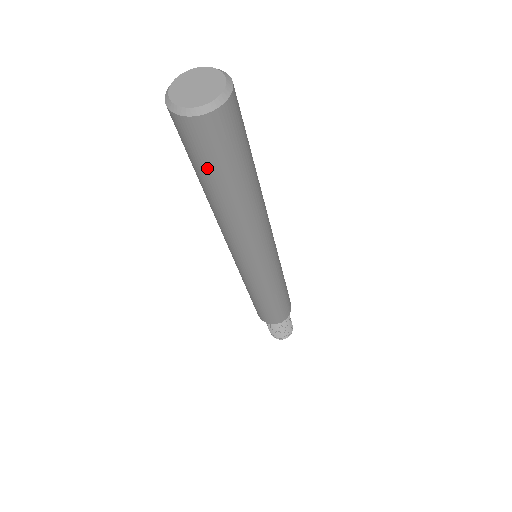
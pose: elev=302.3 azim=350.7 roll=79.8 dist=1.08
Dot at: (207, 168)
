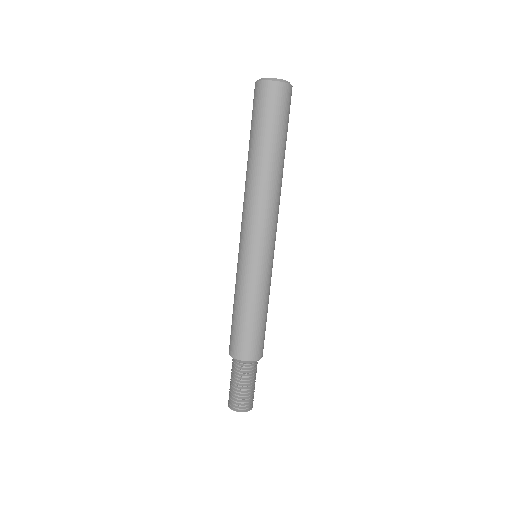
Dot at: (254, 123)
